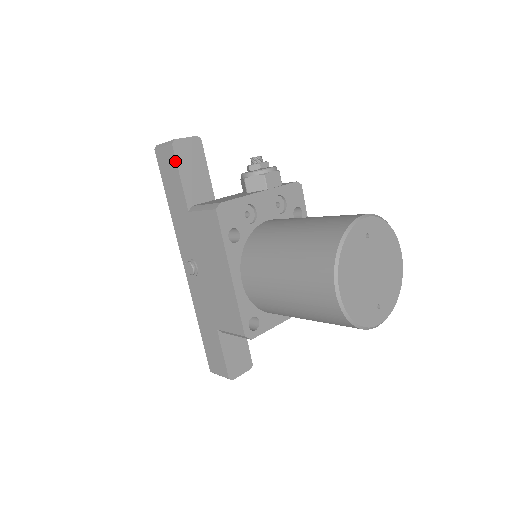
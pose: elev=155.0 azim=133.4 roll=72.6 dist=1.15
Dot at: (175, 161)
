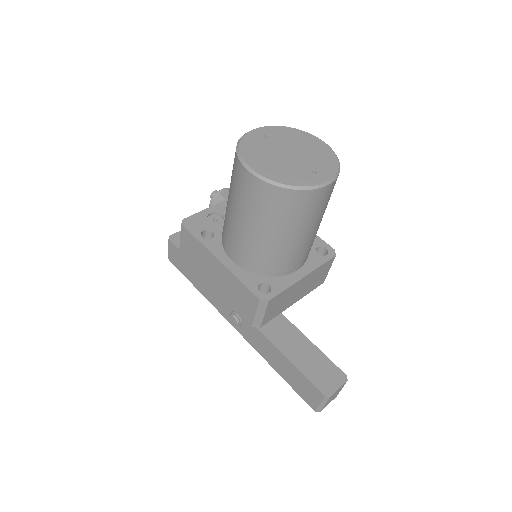
Dot at: (177, 248)
